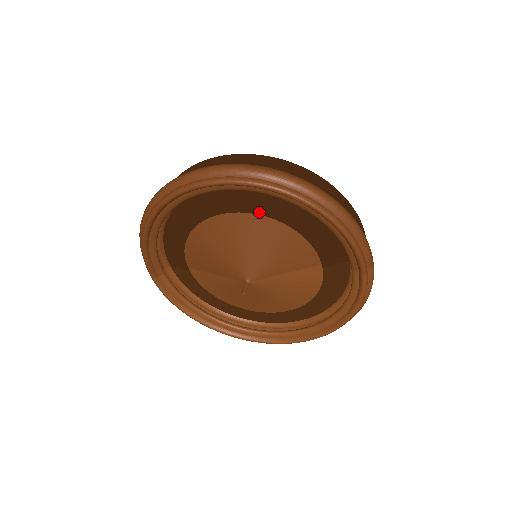
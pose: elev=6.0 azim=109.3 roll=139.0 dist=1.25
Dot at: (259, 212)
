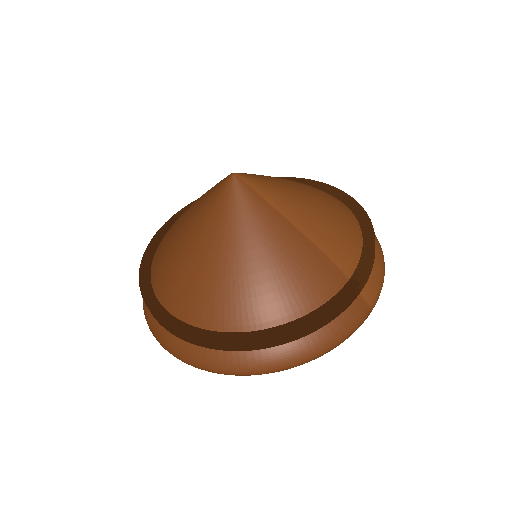
Dot at: occluded
